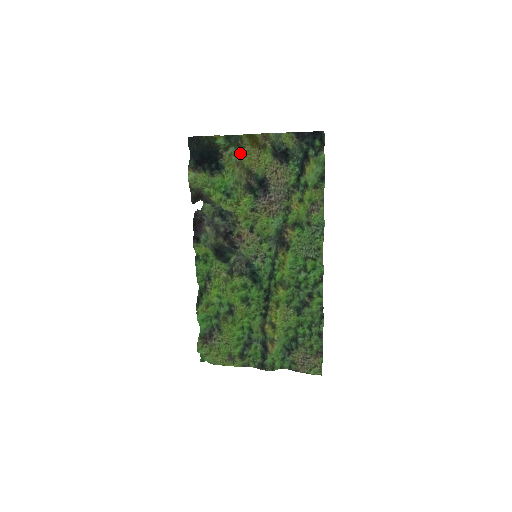
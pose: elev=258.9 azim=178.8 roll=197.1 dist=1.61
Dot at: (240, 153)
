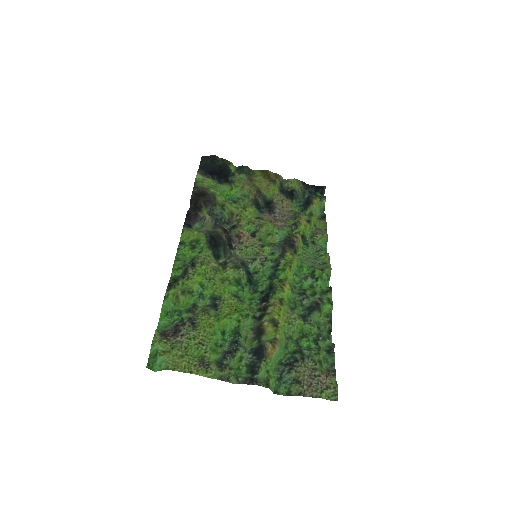
Dot at: (251, 180)
